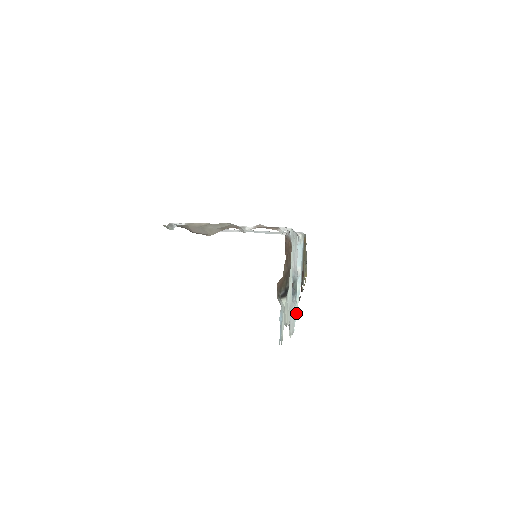
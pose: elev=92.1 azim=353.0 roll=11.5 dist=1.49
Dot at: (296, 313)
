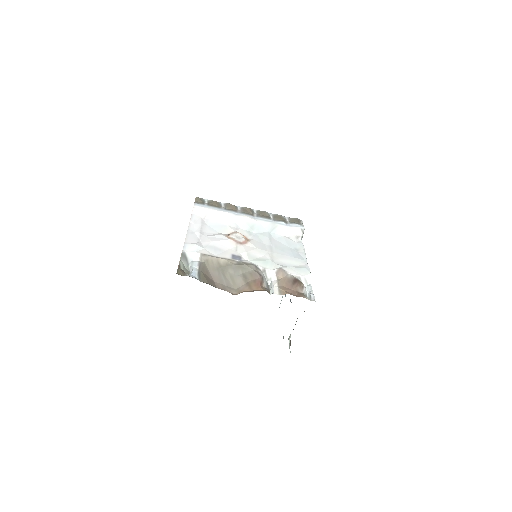
Dot at: occluded
